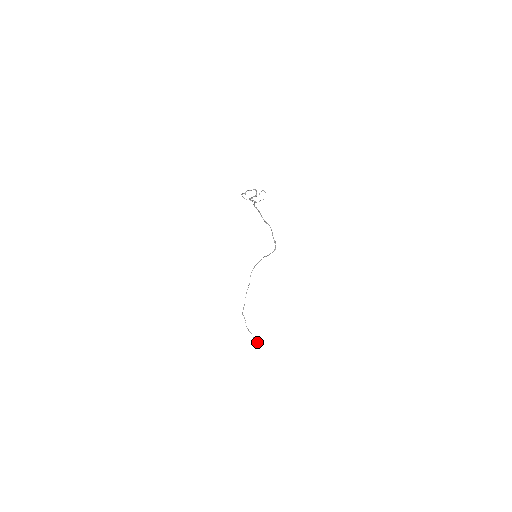
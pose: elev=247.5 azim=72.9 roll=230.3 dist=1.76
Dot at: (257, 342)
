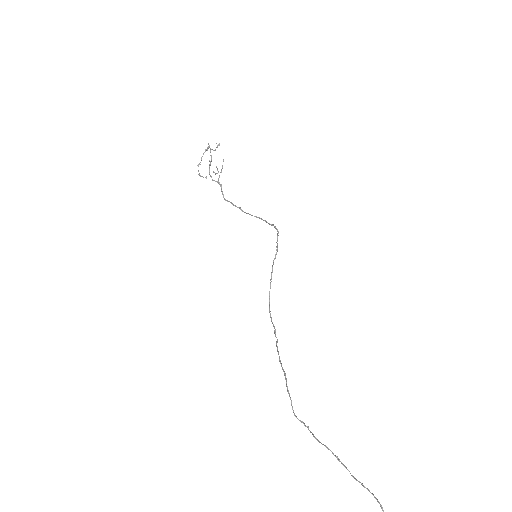
Dot at: occluded
